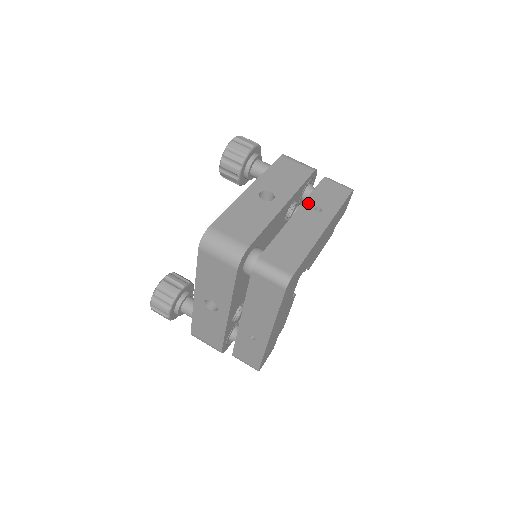
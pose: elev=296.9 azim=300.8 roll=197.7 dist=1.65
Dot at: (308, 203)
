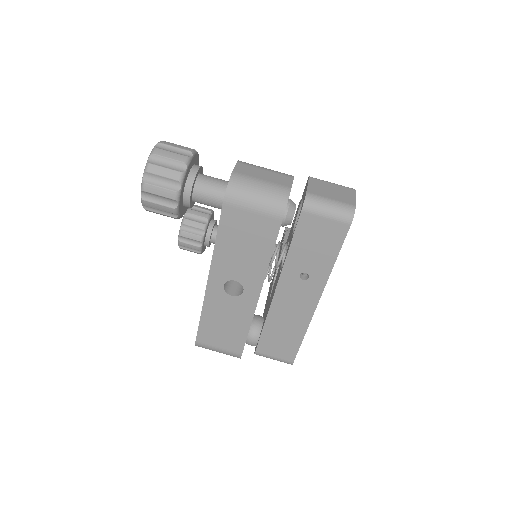
Dot at: (288, 270)
